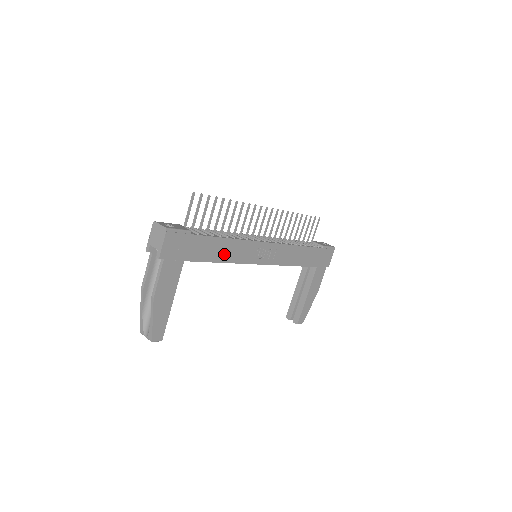
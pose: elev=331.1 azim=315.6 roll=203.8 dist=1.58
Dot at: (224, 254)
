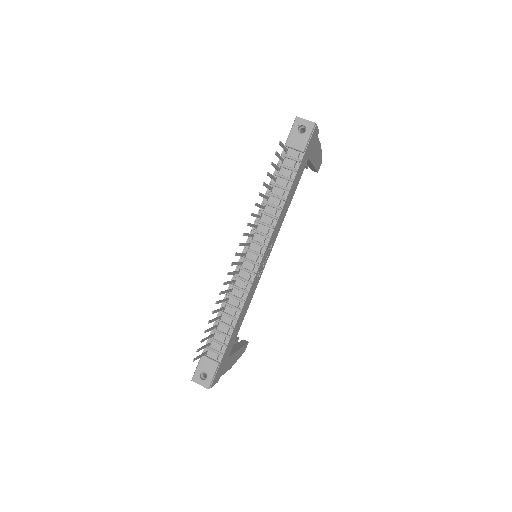
Dot at: (242, 316)
